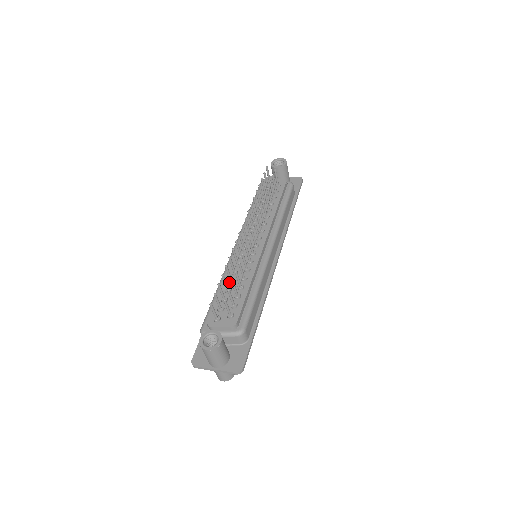
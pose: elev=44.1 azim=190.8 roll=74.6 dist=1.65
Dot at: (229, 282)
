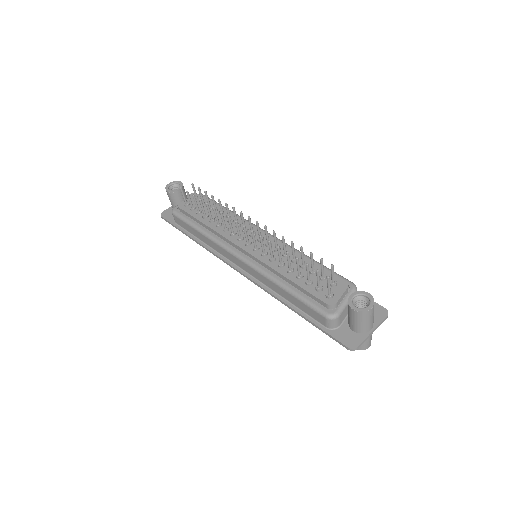
Dot at: (291, 271)
